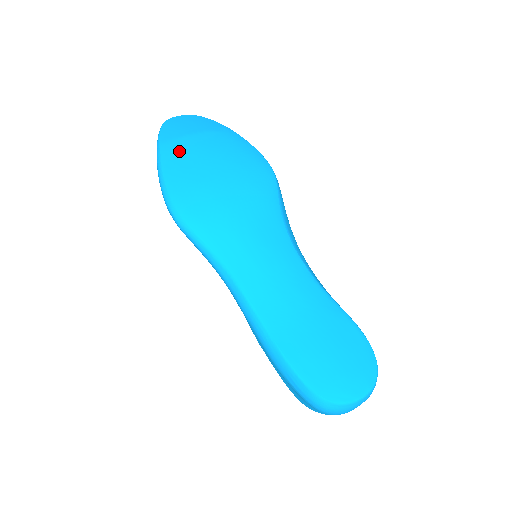
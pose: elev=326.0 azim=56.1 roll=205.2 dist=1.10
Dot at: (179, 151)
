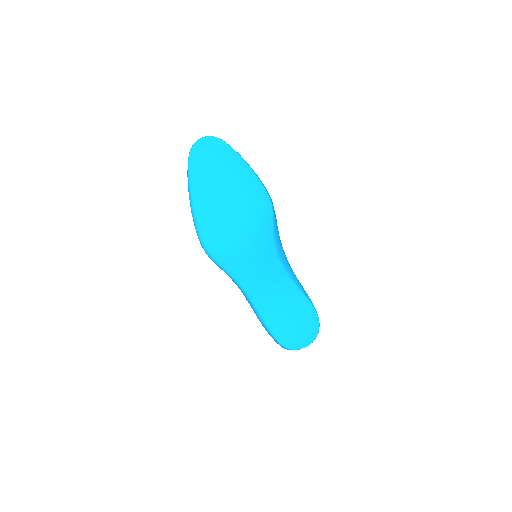
Dot at: (205, 194)
